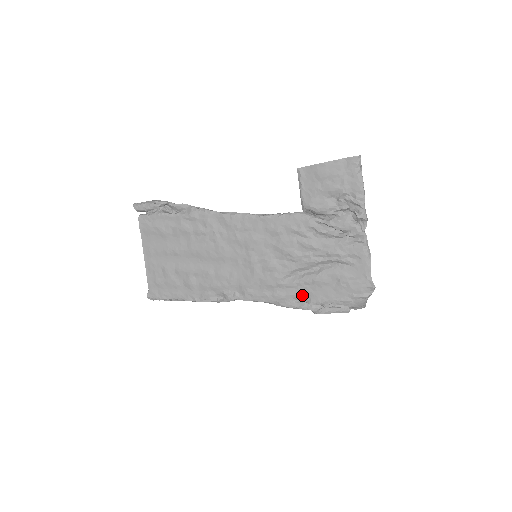
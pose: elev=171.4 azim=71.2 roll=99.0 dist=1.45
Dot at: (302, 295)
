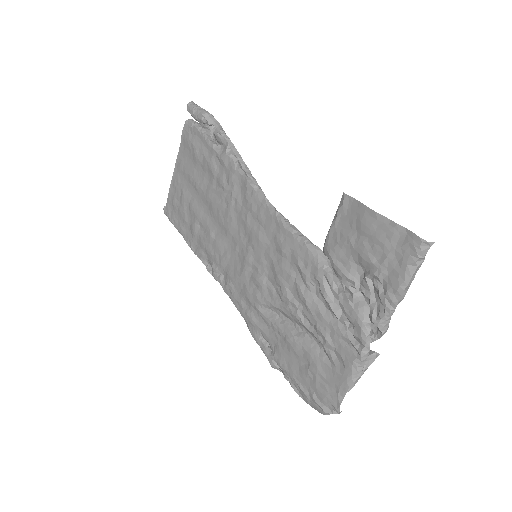
Dot at: (270, 339)
